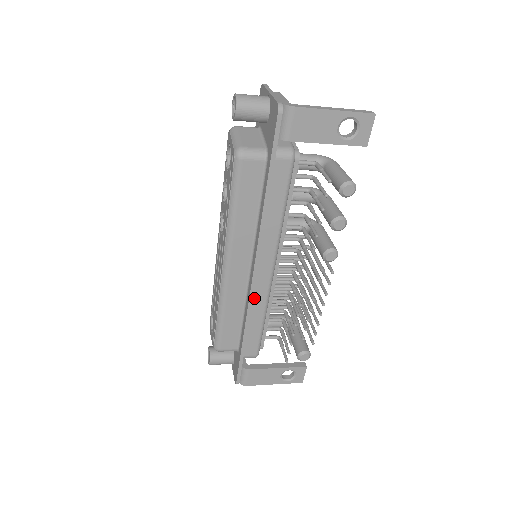
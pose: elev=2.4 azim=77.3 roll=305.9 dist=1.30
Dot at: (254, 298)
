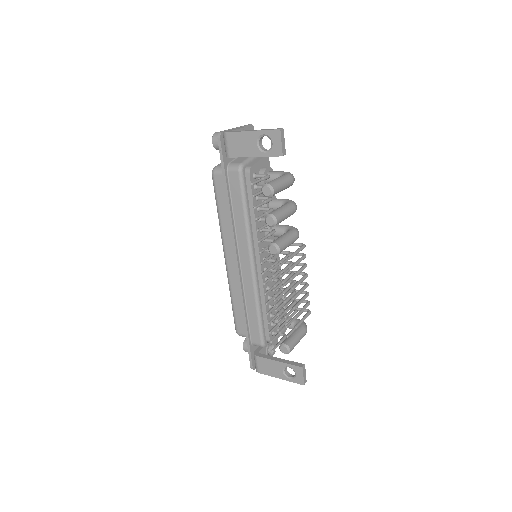
Dot at: (245, 287)
